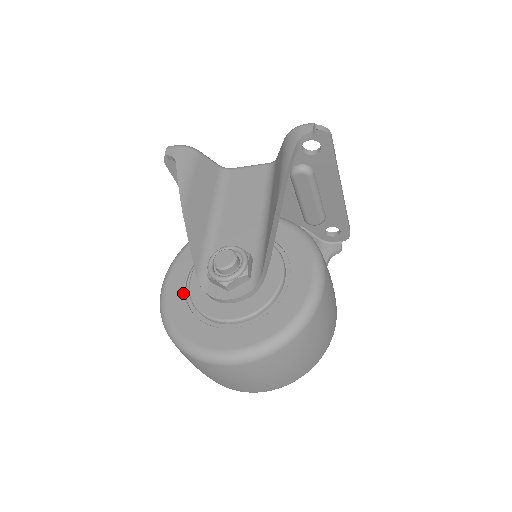
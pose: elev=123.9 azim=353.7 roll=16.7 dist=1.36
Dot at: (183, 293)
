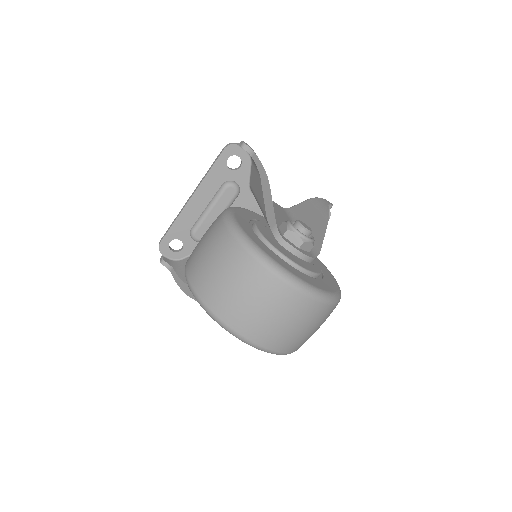
Dot at: (252, 230)
